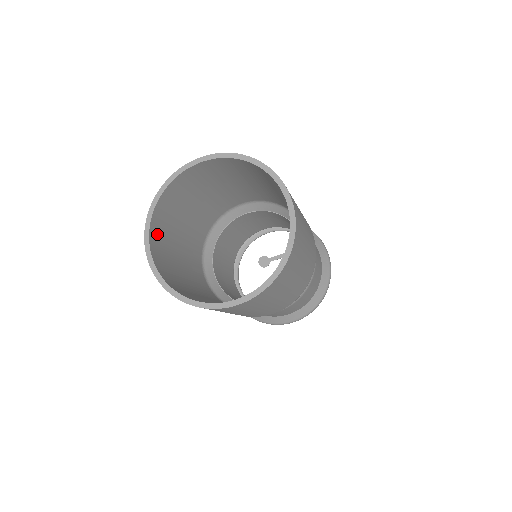
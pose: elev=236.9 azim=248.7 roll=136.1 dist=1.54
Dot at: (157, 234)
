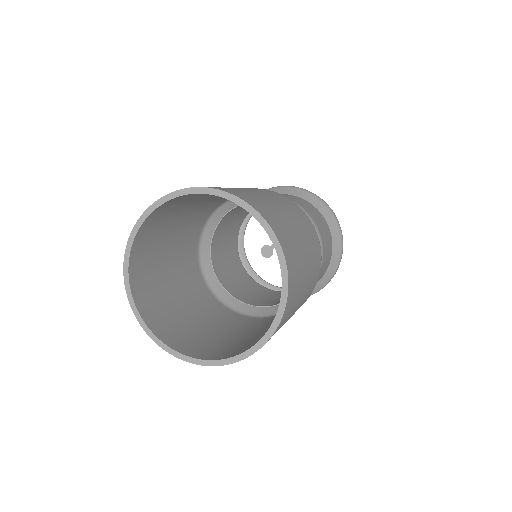
Dot at: (146, 302)
